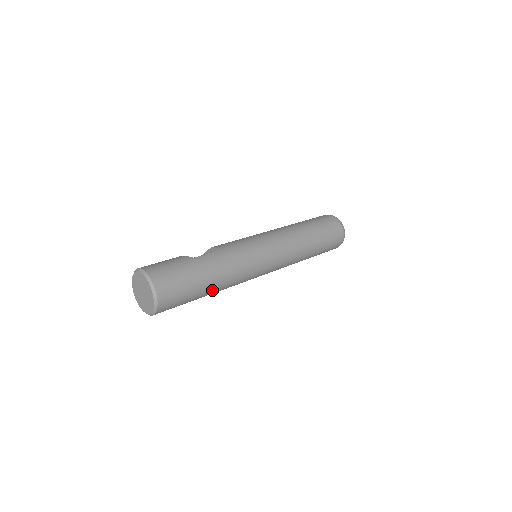
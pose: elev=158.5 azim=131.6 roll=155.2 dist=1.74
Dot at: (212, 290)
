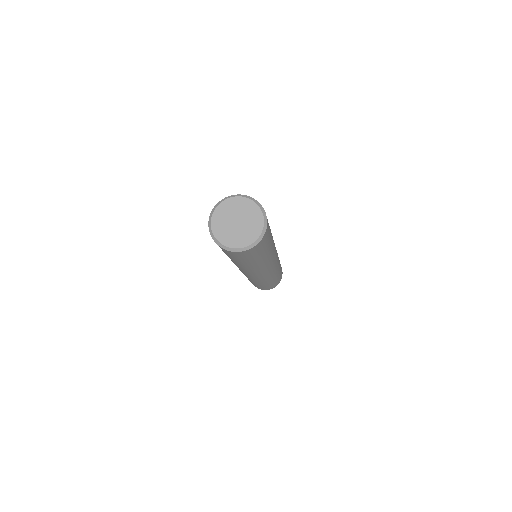
Dot at: (261, 260)
